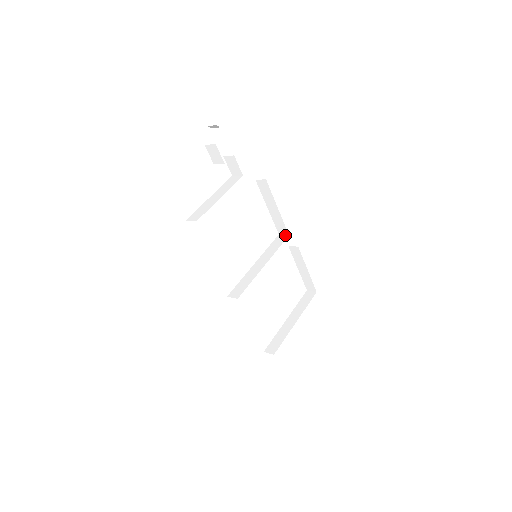
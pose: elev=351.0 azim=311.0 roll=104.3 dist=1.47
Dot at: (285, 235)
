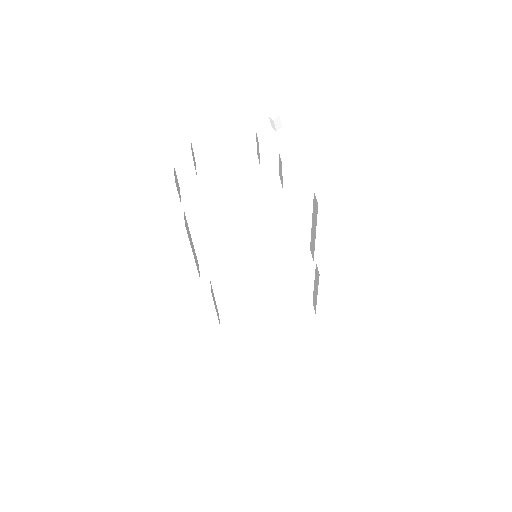
Dot at: (311, 257)
